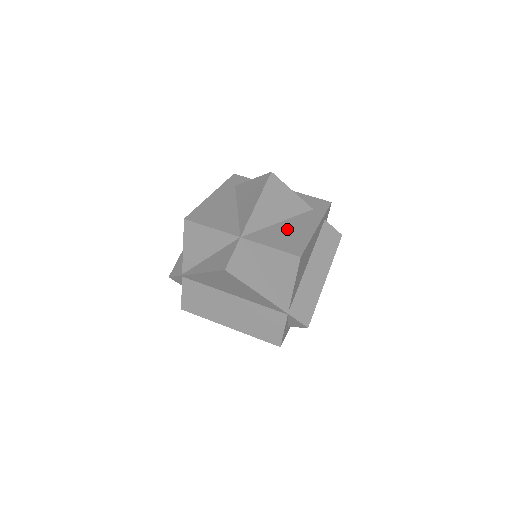
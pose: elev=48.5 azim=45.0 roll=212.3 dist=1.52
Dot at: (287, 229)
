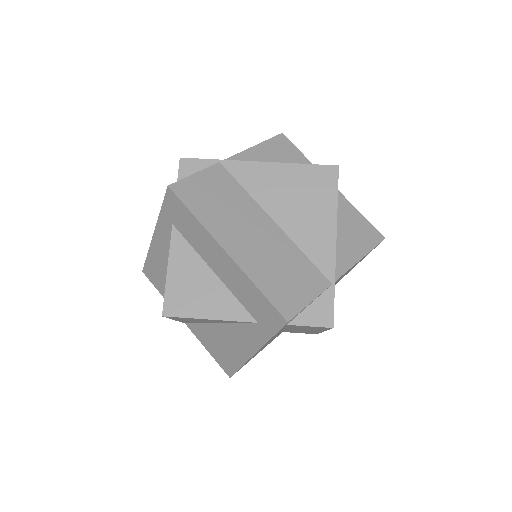
Dot at: occluded
